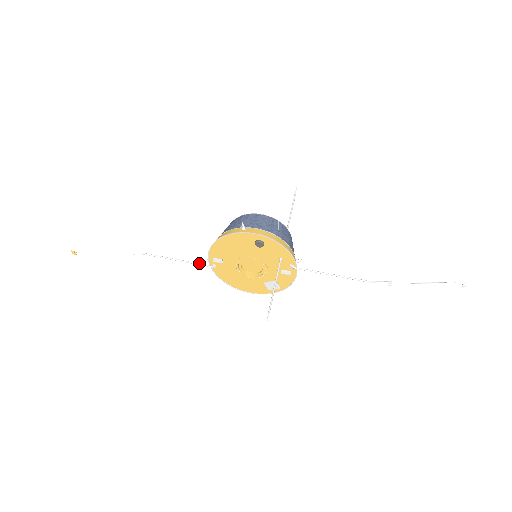
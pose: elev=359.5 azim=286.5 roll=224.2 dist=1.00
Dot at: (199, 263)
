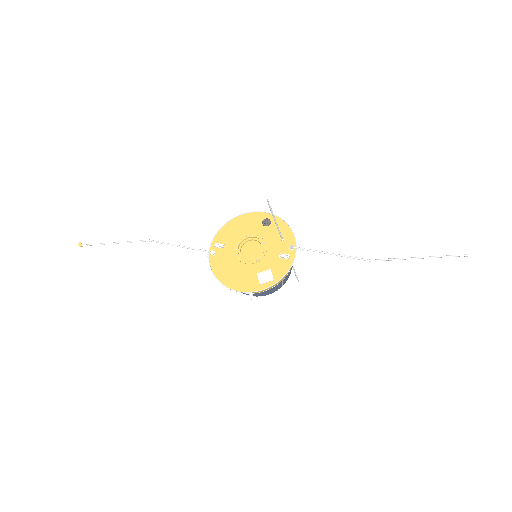
Dot at: (199, 249)
